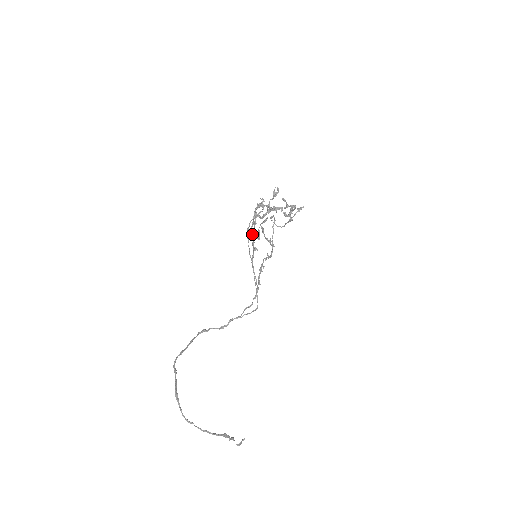
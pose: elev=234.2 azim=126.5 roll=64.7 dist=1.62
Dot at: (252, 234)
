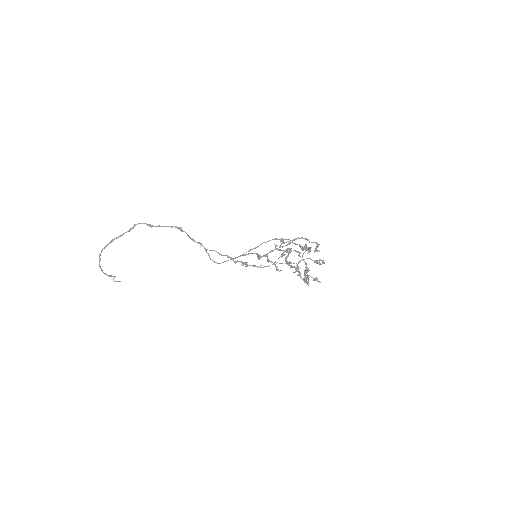
Dot at: occluded
